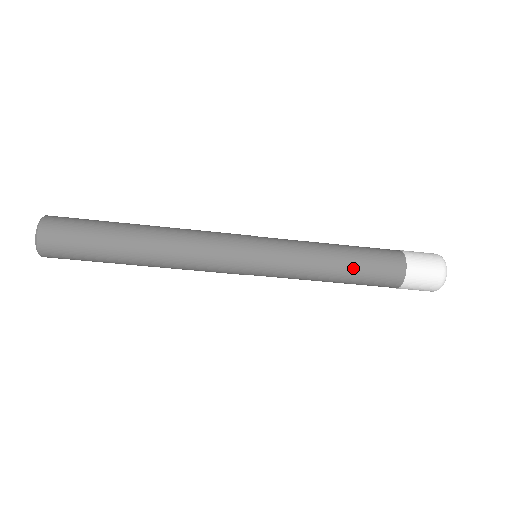
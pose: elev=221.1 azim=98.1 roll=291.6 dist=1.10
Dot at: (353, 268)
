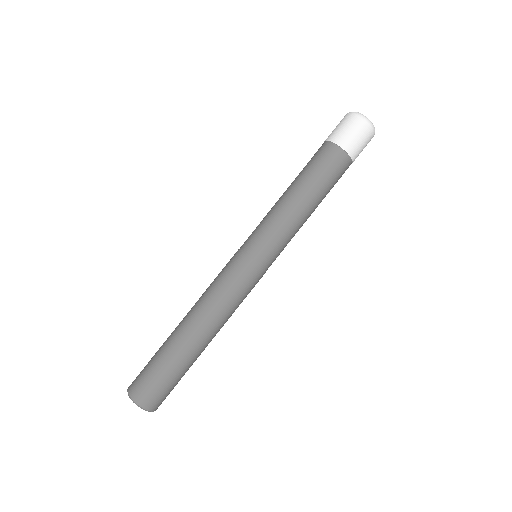
Dot at: occluded
